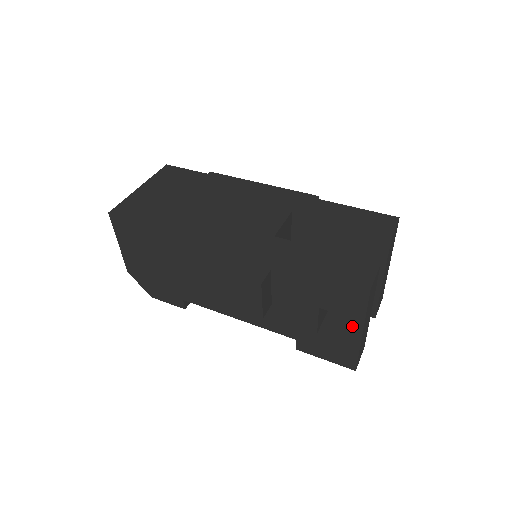
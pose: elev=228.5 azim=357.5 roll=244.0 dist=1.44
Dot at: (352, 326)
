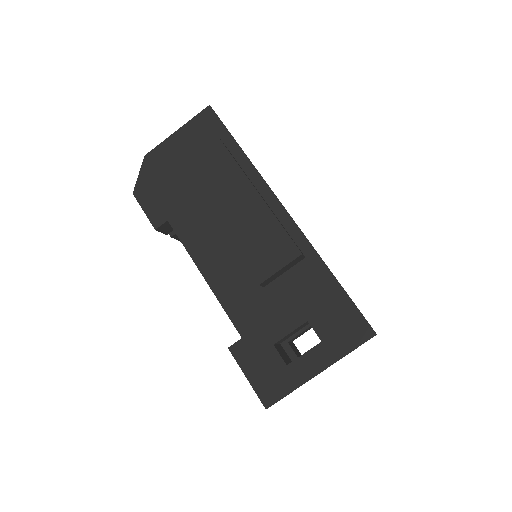
Dot at: (319, 359)
